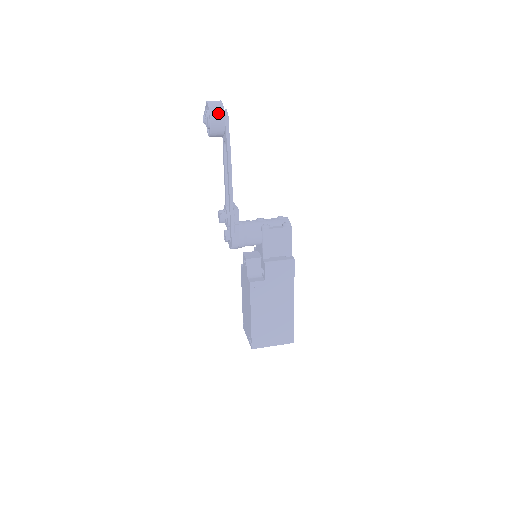
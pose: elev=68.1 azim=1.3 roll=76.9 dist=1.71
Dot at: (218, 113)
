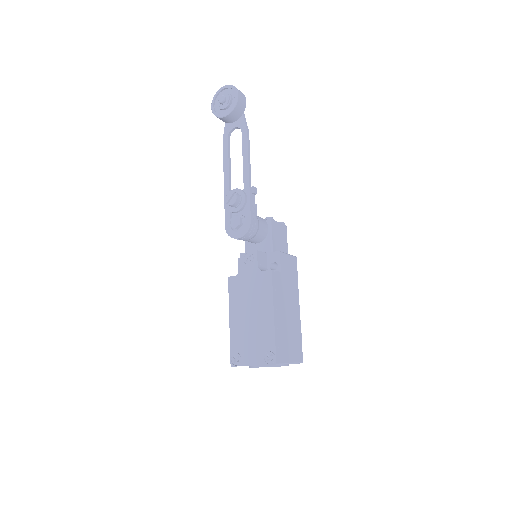
Dot at: (242, 93)
